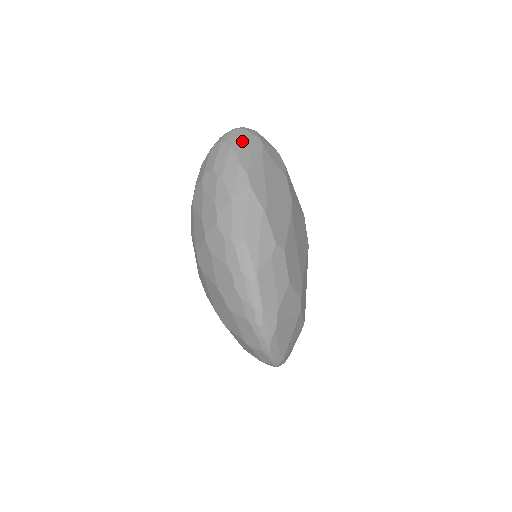
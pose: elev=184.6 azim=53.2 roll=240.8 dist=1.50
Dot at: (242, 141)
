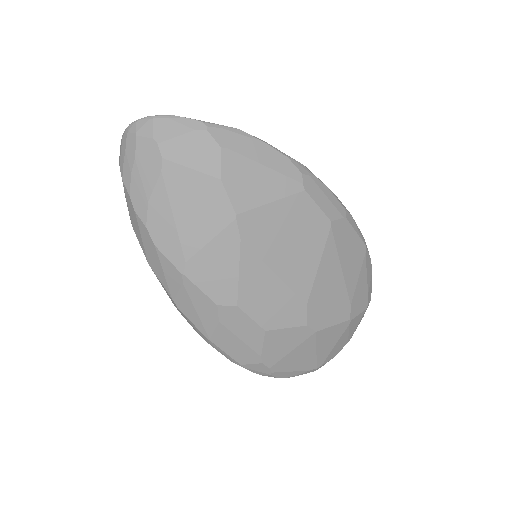
Dot at: (131, 163)
